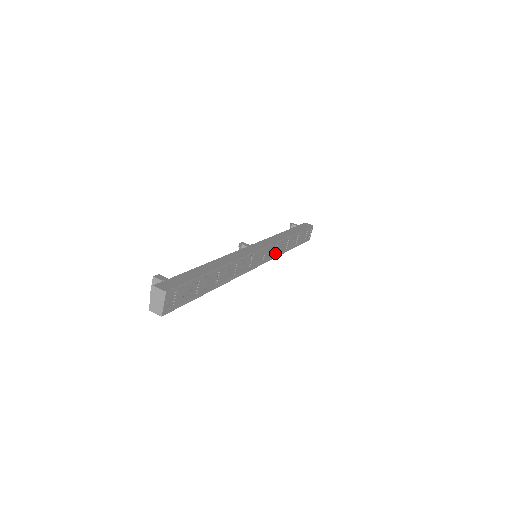
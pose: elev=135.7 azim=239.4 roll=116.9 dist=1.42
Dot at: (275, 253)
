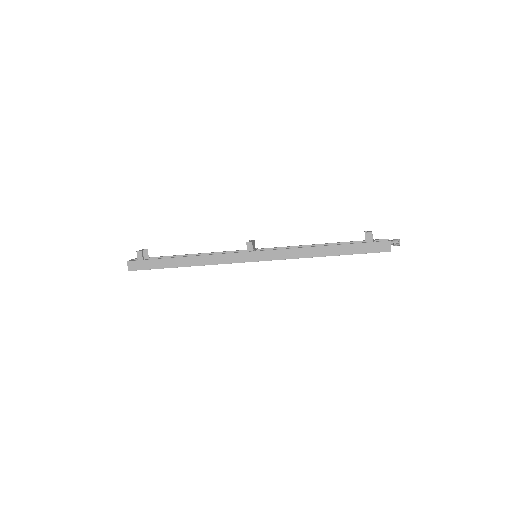
Dot at: occluded
